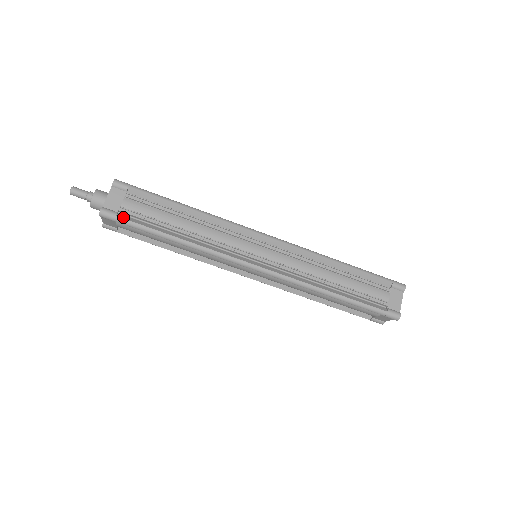
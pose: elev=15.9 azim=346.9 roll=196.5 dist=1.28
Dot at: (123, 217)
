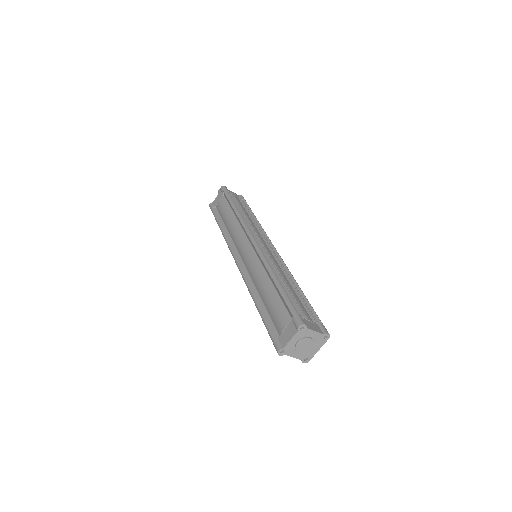
Dot at: occluded
